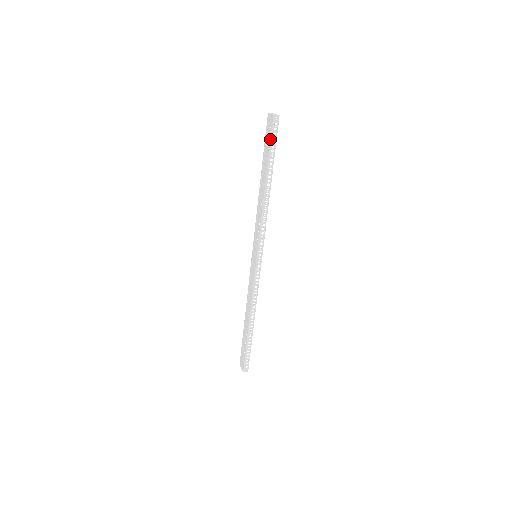
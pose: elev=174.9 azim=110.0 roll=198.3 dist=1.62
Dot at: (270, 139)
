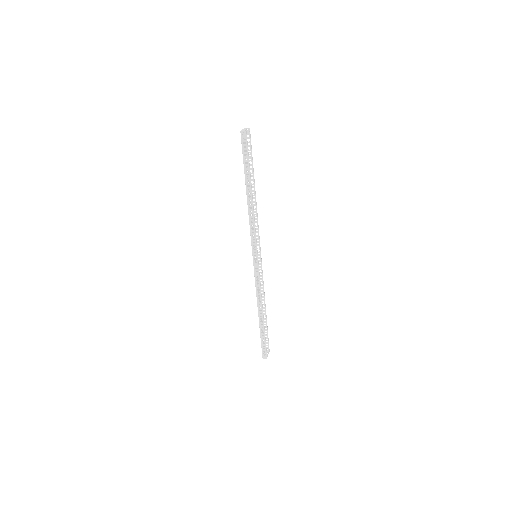
Dot at: (242, 152)
